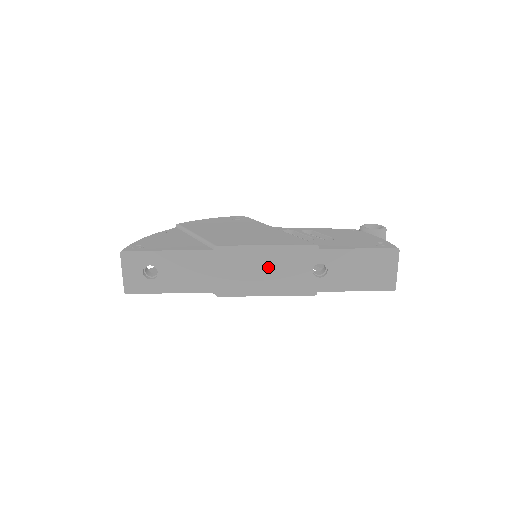
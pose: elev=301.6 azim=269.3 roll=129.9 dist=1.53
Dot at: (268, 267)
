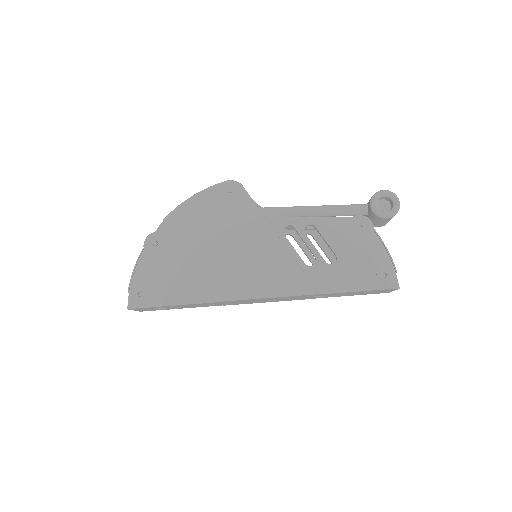
Dot at: occluded
